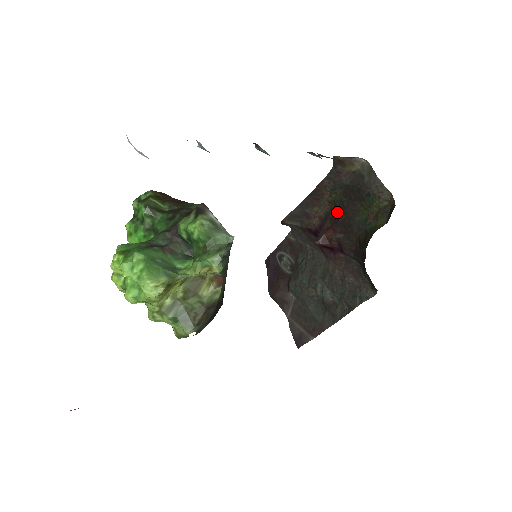
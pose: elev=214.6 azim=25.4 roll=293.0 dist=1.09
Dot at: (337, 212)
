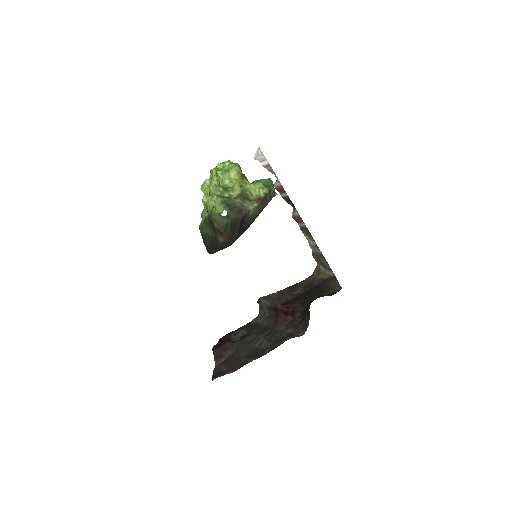
Dot at: (302, 295)
